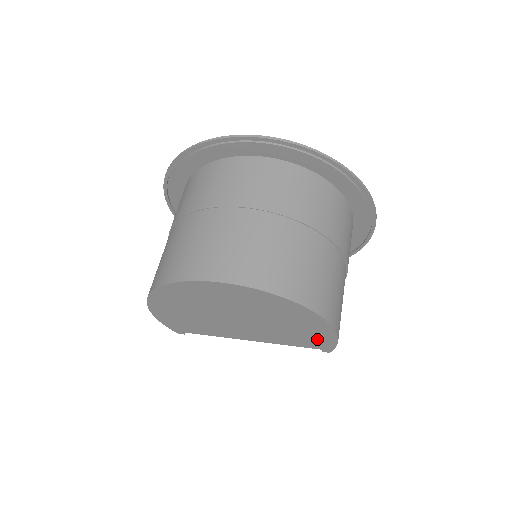
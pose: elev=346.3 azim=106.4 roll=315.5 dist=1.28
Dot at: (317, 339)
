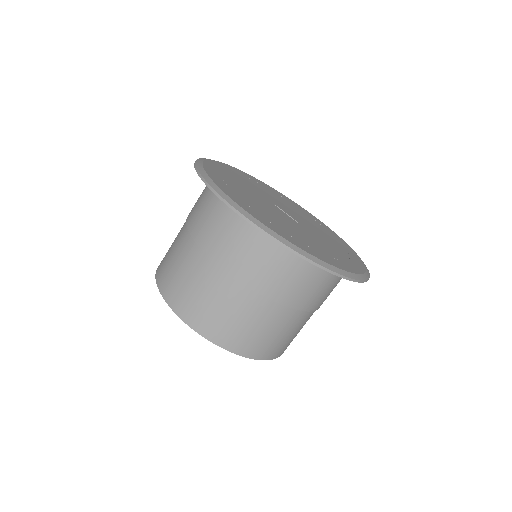
Dot at: occluded
